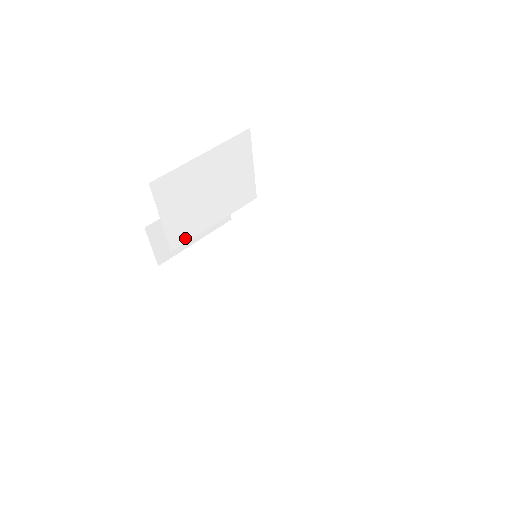
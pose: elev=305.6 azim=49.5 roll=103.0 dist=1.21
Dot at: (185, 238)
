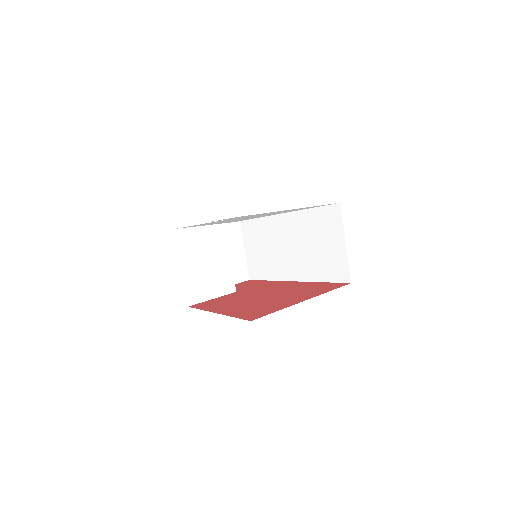
Dot at: (231, 281)
